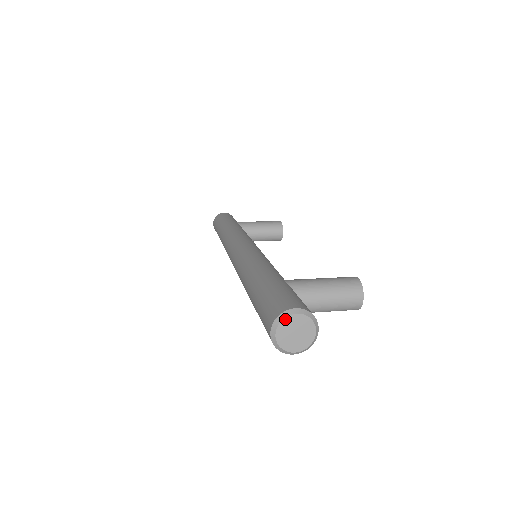
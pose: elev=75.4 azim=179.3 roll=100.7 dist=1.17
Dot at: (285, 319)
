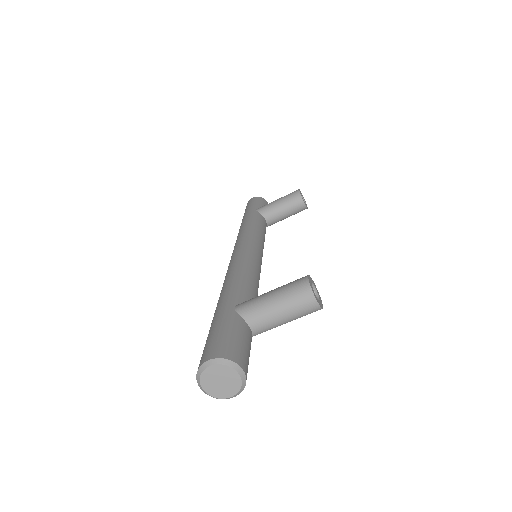
Dot at: (203, 373)
